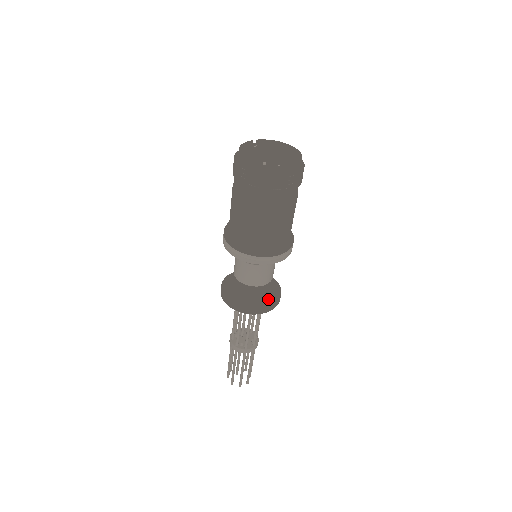
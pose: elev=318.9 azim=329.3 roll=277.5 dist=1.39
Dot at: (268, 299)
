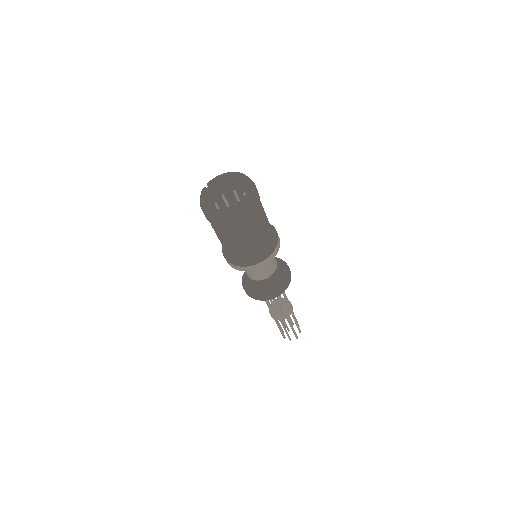
Dot at: (283, 277)
